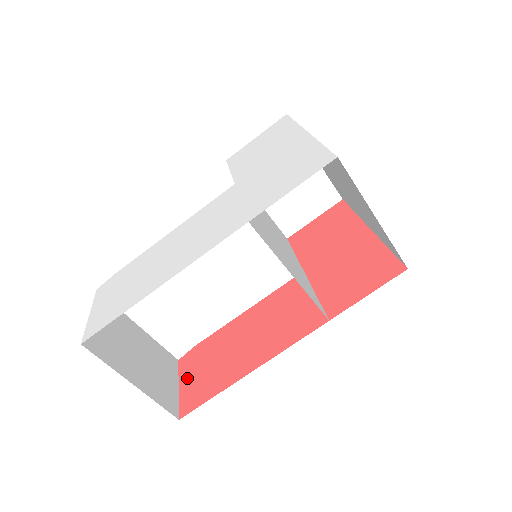
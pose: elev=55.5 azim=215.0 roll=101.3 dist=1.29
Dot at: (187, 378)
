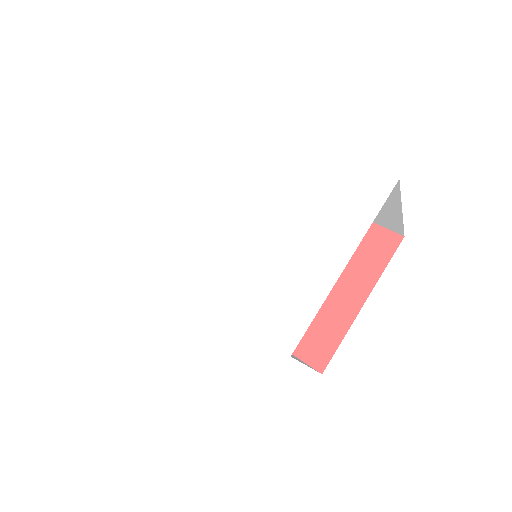
Dot at: occluded
